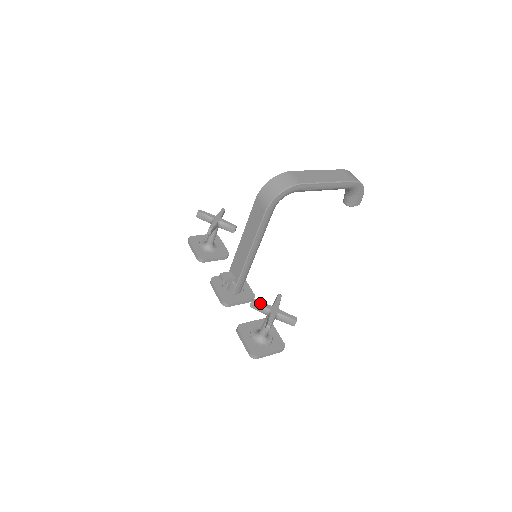
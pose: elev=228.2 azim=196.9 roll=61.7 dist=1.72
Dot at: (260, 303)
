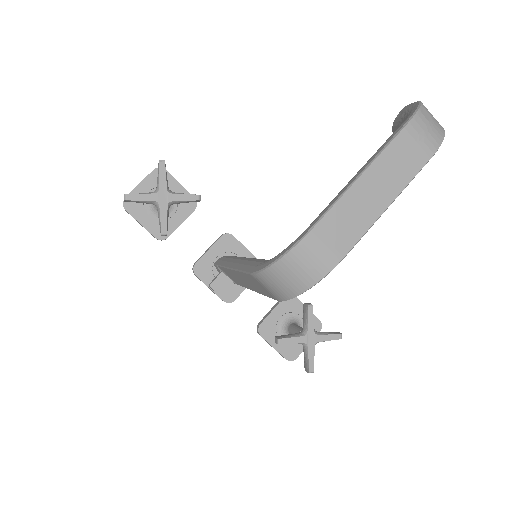
Dot at: (290, 341)
